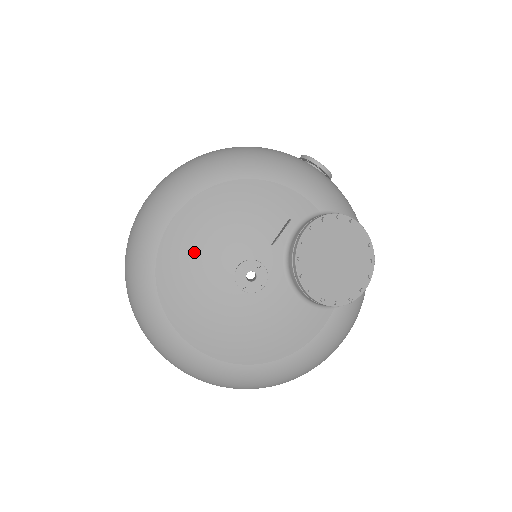
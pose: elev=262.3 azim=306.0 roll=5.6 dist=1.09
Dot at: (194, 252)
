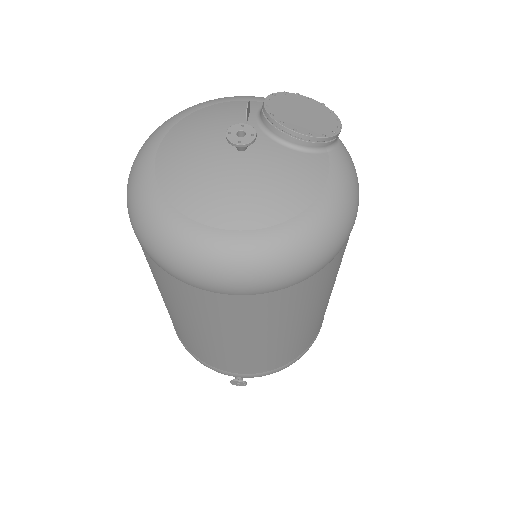
Dot at: (186, 157)
